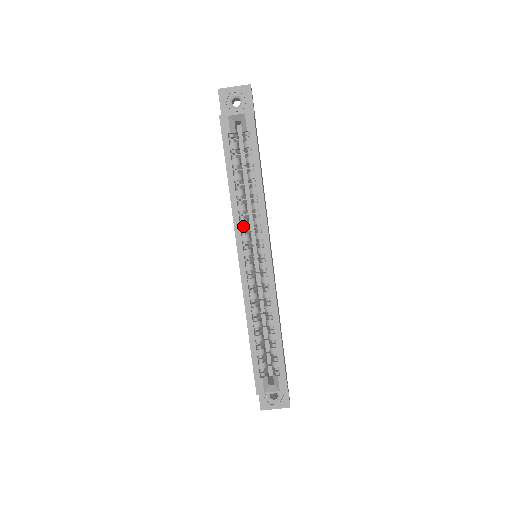
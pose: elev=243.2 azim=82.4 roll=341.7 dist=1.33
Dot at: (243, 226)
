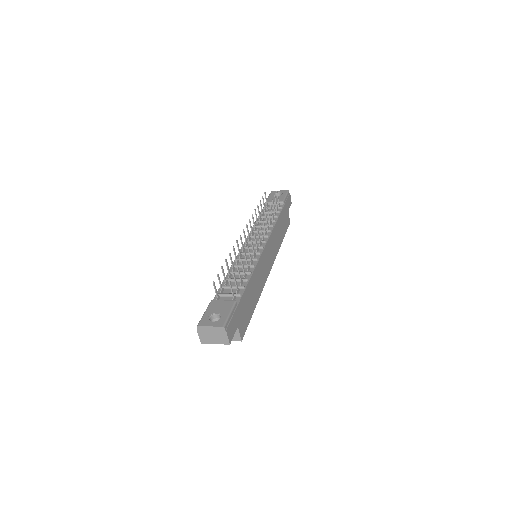
Dot at: occluded
